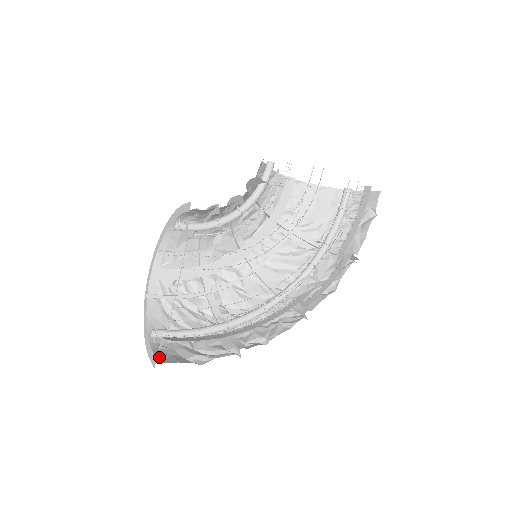
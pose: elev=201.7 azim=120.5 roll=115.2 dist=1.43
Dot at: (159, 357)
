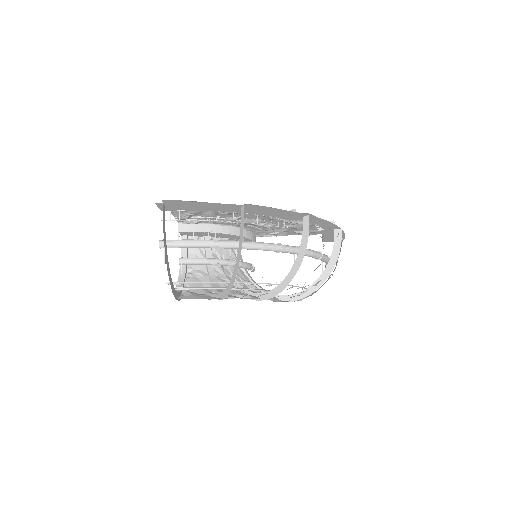
Dot at: occluded
